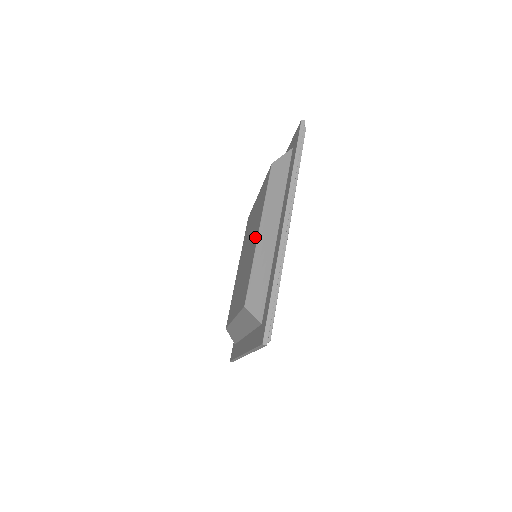
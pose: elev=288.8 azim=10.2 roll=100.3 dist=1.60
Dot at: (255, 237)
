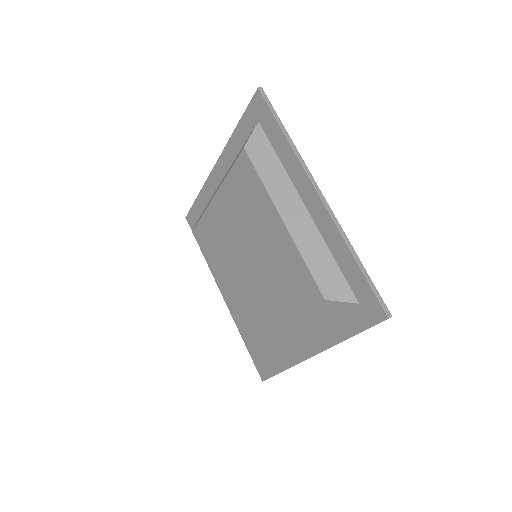
Dot at: (274, 230)
